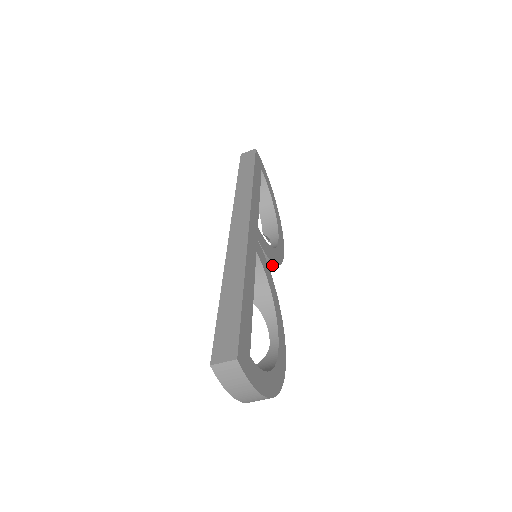
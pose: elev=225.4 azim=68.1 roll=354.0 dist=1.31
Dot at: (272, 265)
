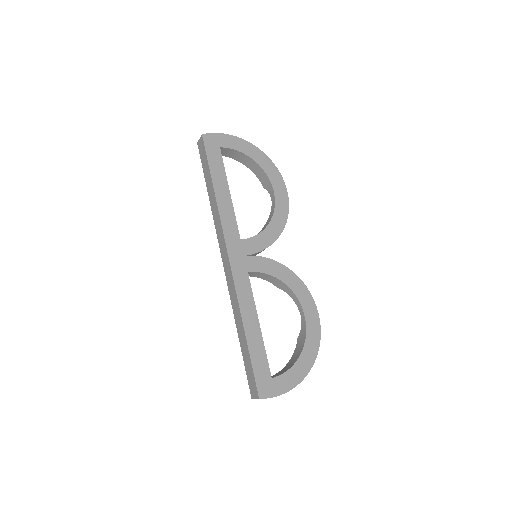
Dot at: (276, 239)
